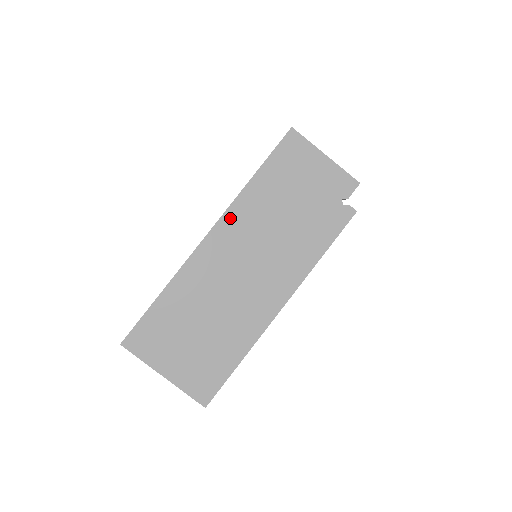
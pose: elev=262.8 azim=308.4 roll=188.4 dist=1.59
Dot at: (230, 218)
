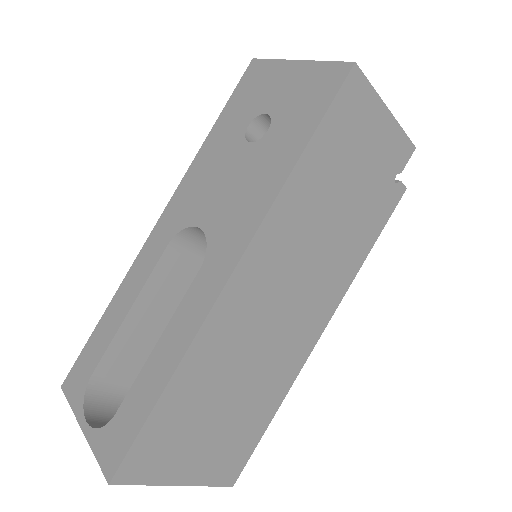
Dot at: (265, 238)
